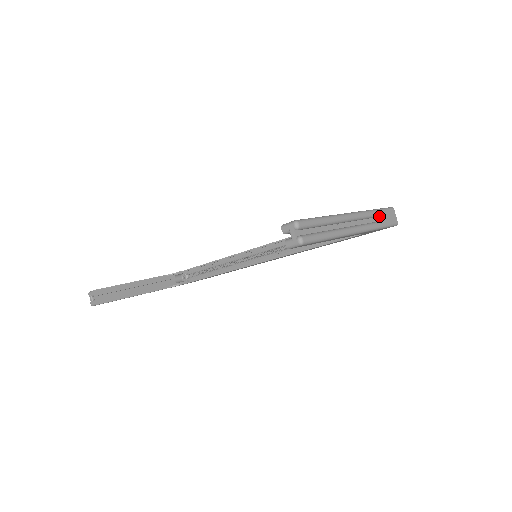
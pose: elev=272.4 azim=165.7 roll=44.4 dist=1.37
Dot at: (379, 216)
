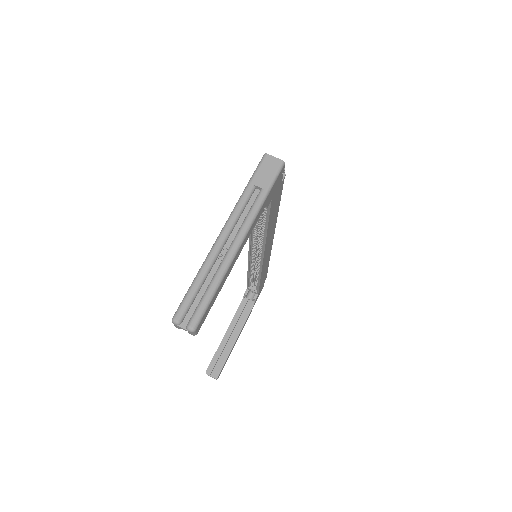
Dot at: (255, 187)
